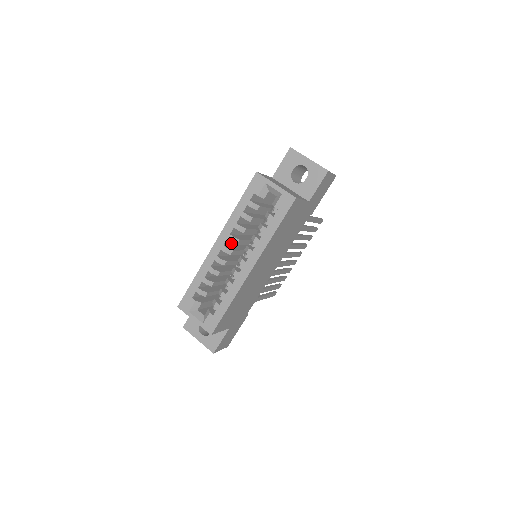
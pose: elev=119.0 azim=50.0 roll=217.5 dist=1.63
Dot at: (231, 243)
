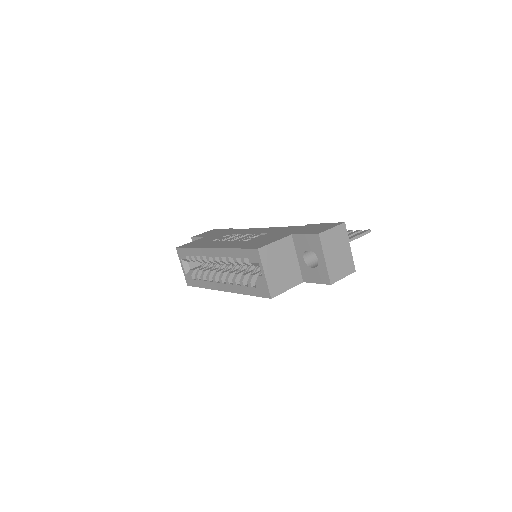
Dot at: occluded
